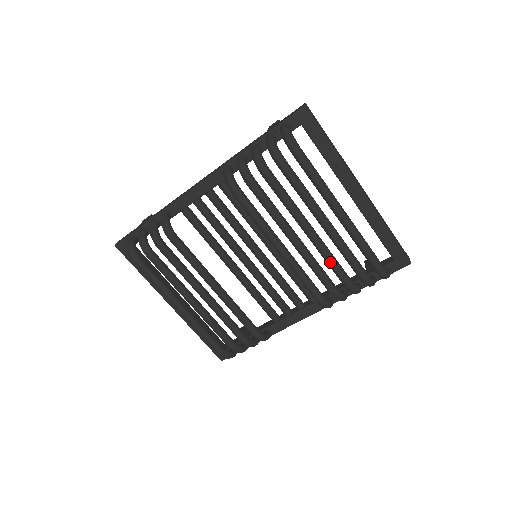
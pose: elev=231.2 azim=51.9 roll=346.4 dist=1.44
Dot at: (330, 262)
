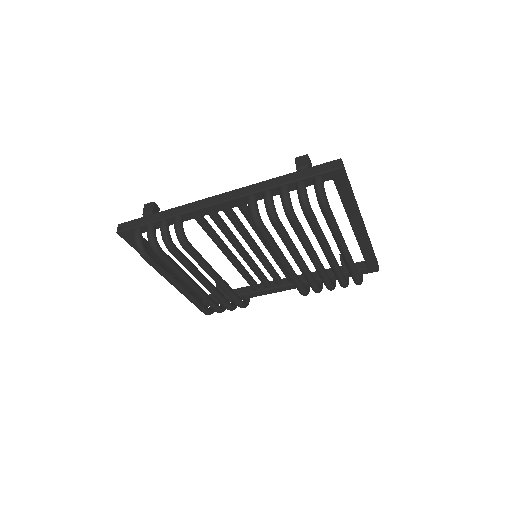
Dot at: (322, 276)
